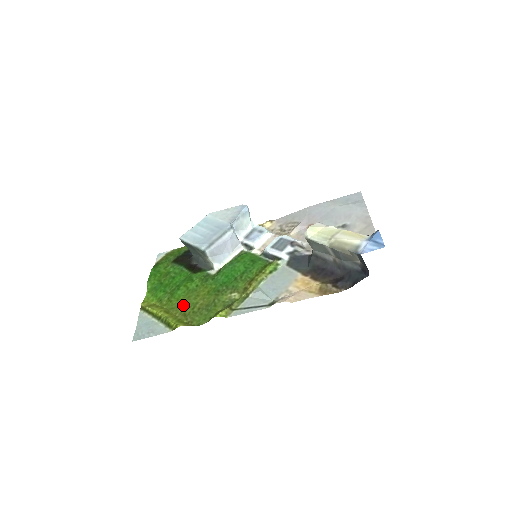
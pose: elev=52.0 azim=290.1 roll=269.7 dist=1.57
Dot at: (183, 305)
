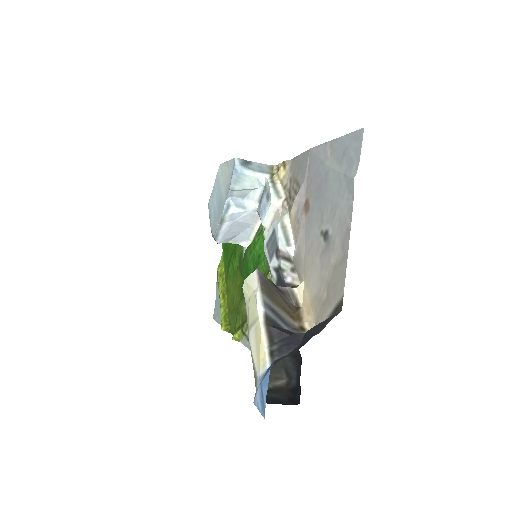
Dot at: (230, 292)
